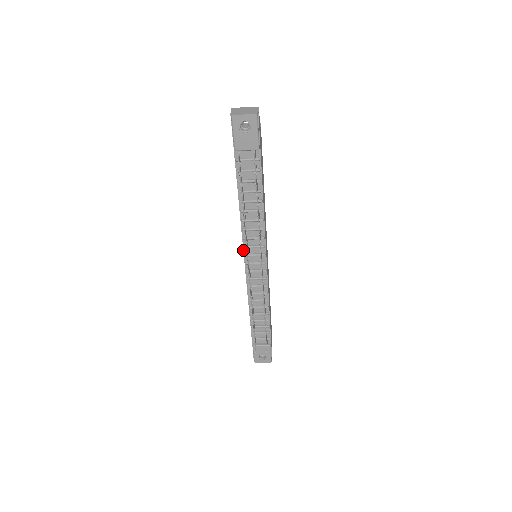
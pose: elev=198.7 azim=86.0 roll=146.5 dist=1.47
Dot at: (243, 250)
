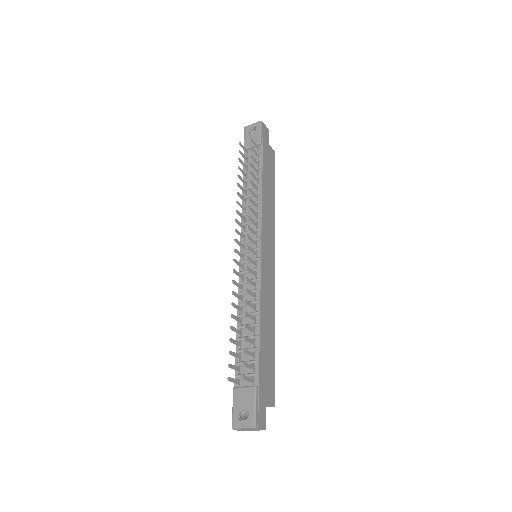
Dot at: (240, 239)
